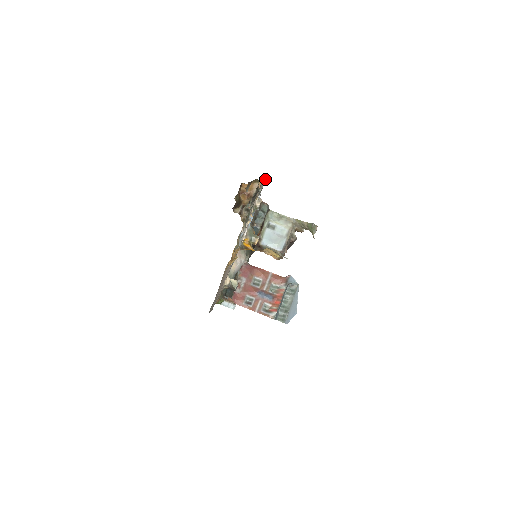
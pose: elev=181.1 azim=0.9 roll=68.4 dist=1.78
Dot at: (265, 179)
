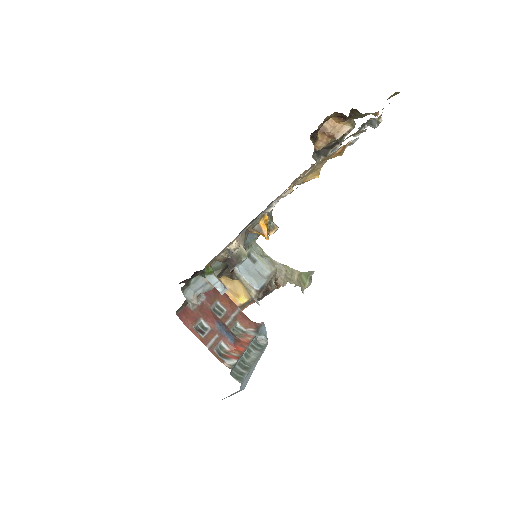
Dot at: (378, 114)
